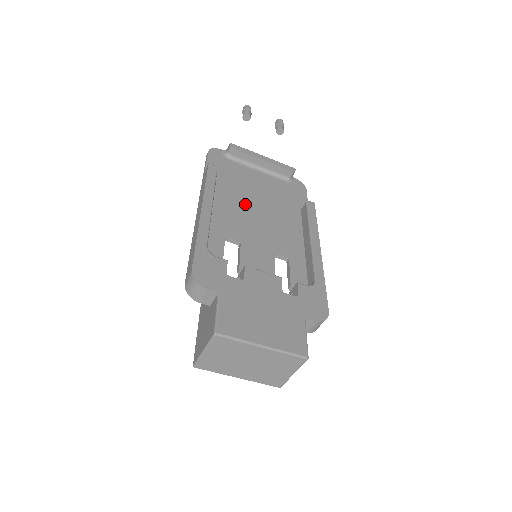
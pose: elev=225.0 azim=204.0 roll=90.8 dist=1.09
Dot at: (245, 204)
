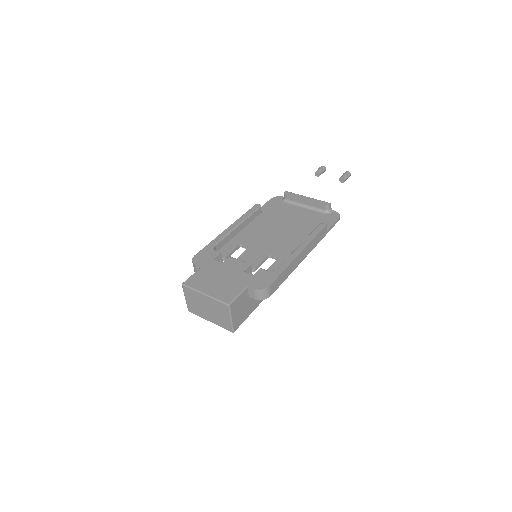
Dot at: (272, 227)
